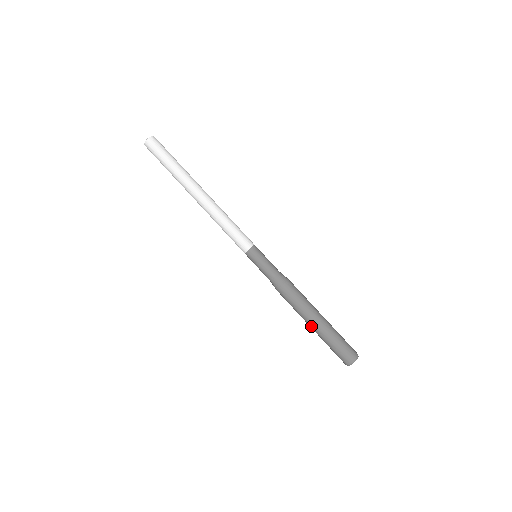
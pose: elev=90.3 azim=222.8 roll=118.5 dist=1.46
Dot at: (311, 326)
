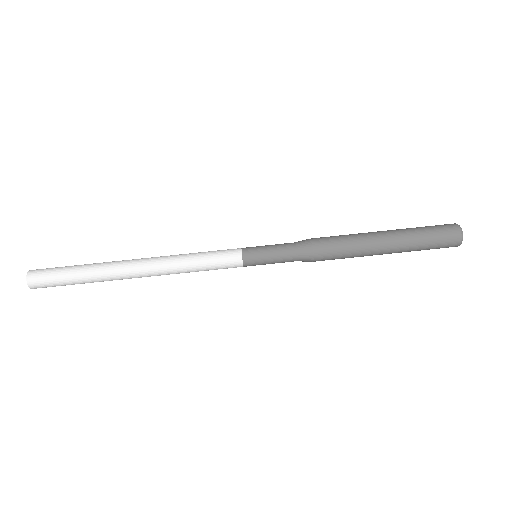
Dot at: occluded
